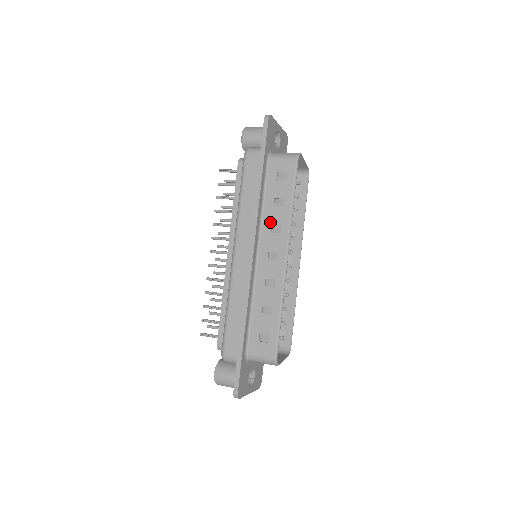
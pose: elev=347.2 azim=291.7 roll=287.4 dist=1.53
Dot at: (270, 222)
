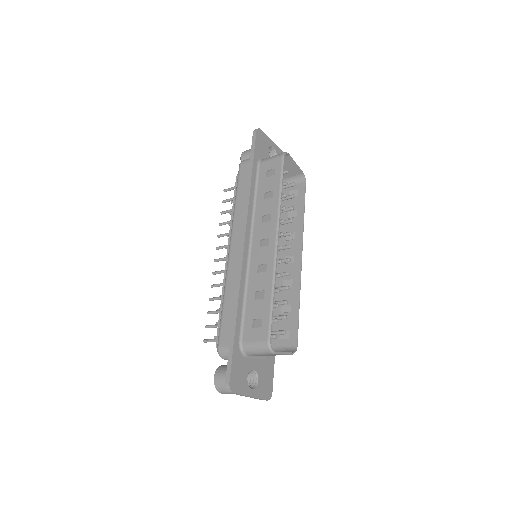
Dot at: (261, 214)
